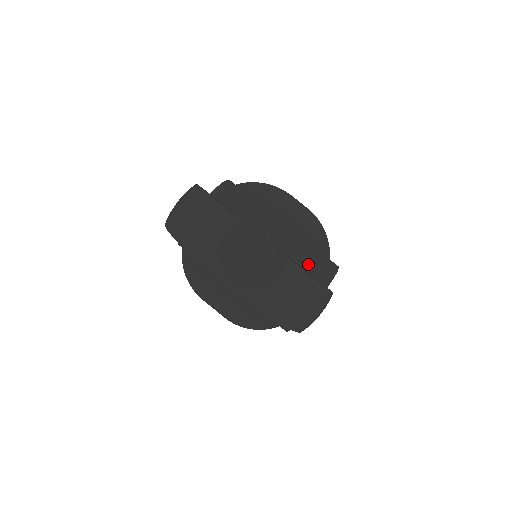
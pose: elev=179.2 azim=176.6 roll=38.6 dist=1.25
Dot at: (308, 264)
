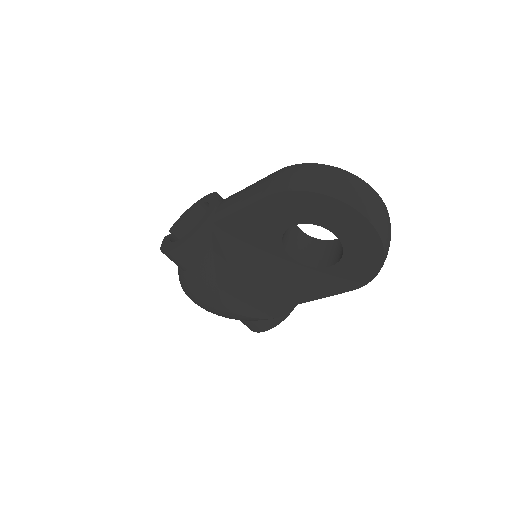
Dot at: occluded
